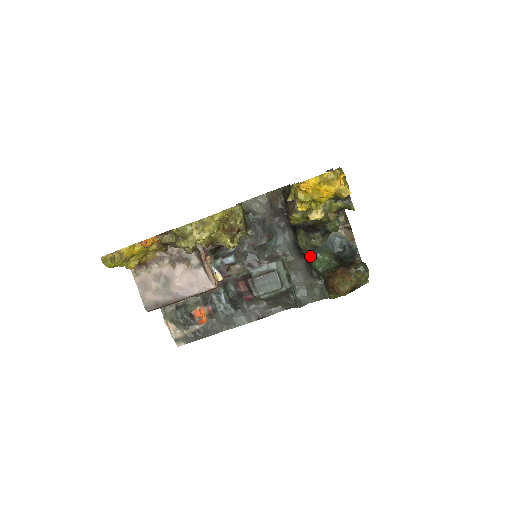
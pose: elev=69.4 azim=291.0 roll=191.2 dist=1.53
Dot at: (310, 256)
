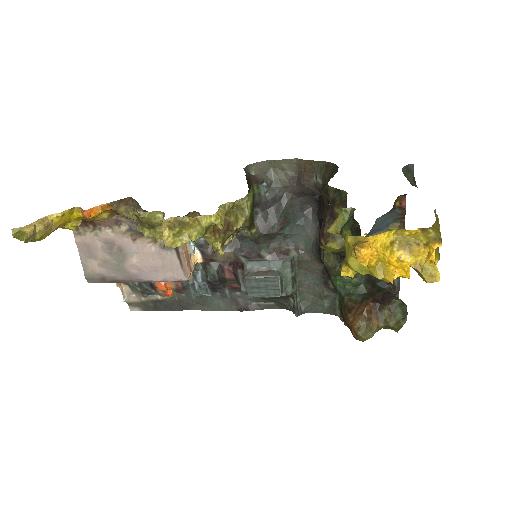
Dot at: occluded
